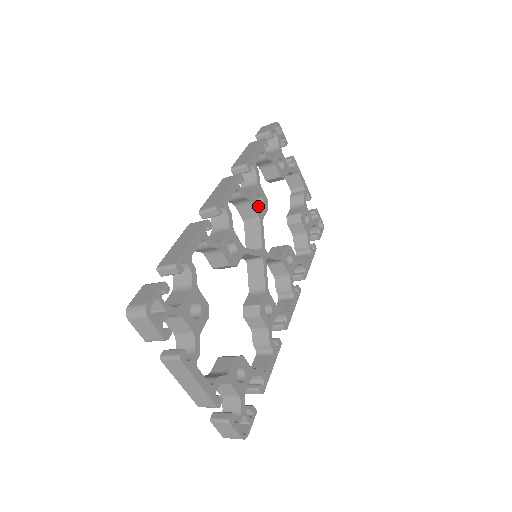
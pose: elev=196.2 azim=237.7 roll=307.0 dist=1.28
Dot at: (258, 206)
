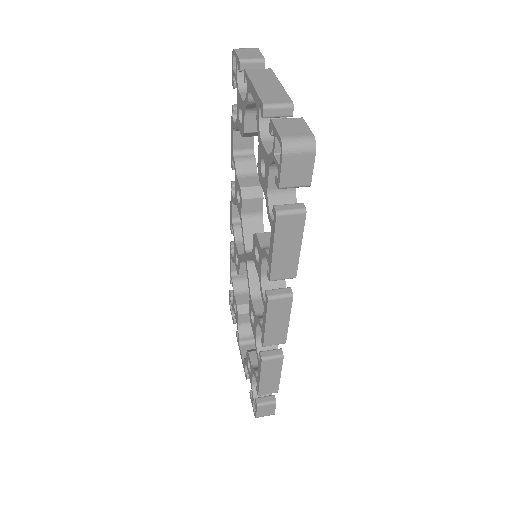
Dot at: occluded
